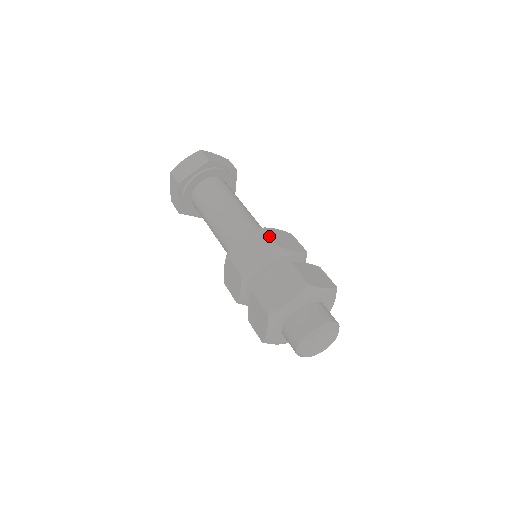
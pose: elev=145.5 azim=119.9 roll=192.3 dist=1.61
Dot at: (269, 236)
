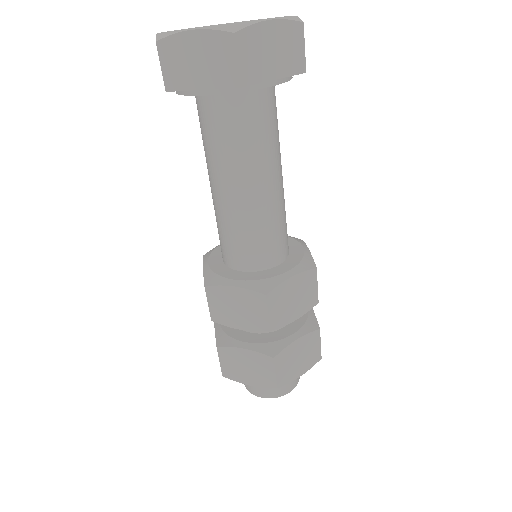
Dot at: (267, 312)
